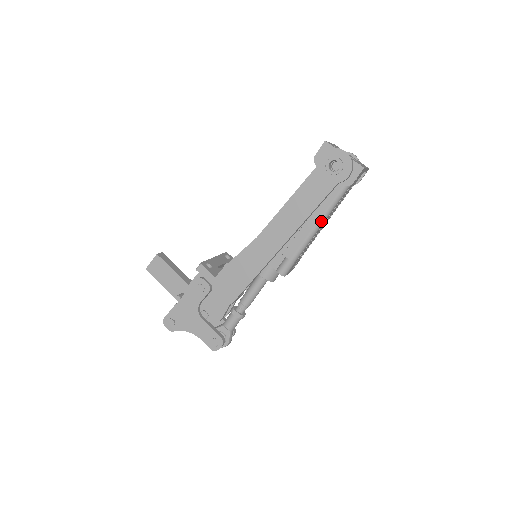
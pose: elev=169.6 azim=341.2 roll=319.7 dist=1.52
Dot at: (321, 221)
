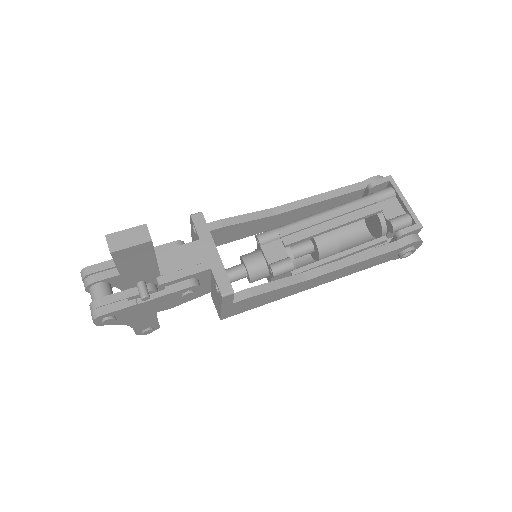
Dot at: occluded
